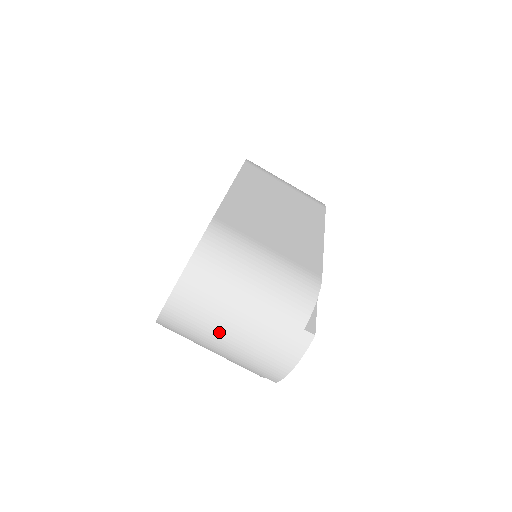
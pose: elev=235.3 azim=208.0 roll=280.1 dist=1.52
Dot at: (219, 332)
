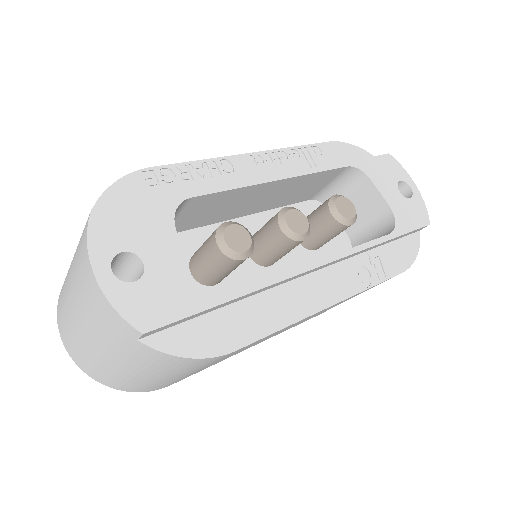
Dot at: (74, 323)
